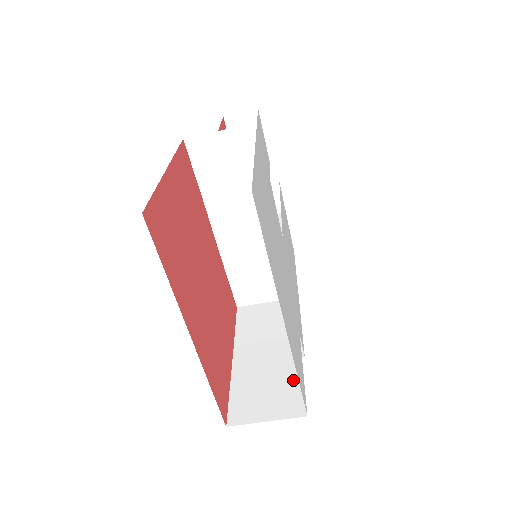
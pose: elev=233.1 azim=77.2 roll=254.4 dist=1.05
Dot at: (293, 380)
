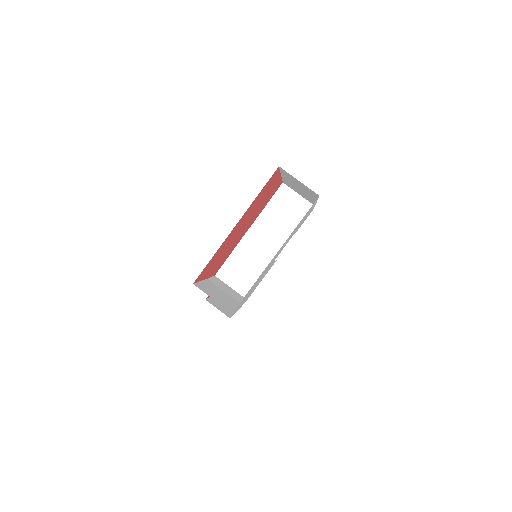
Dot at: (231, 305)
